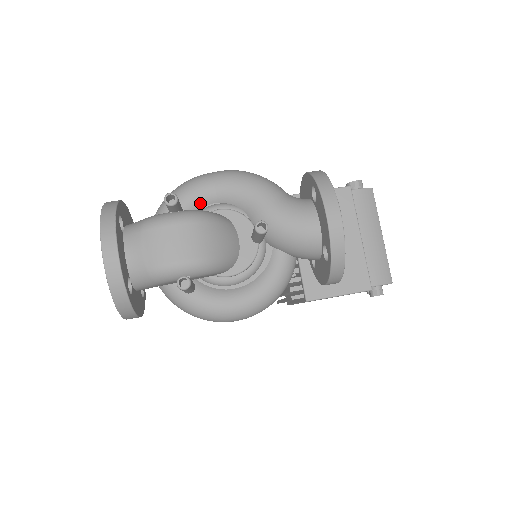
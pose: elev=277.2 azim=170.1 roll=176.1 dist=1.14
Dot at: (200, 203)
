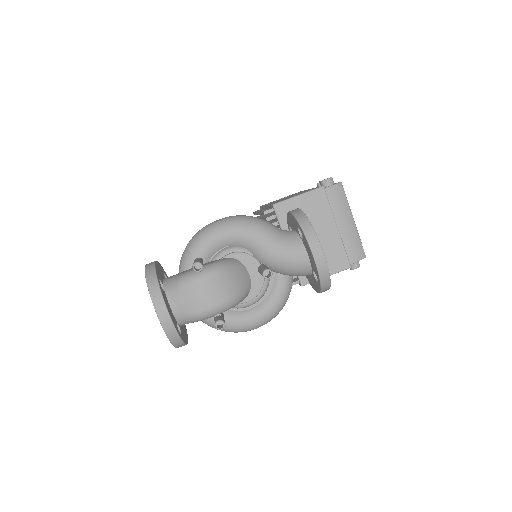
Dot at: (214, 250)
